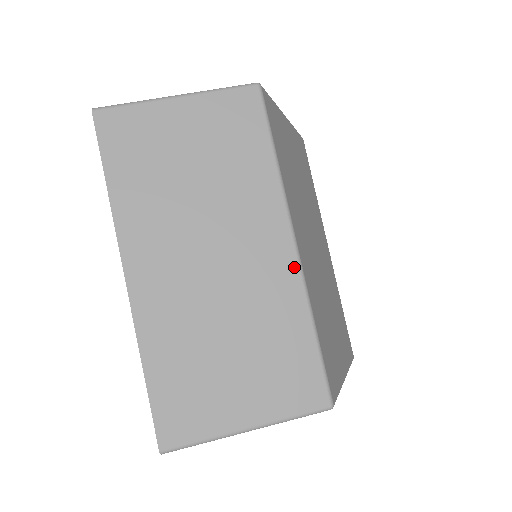
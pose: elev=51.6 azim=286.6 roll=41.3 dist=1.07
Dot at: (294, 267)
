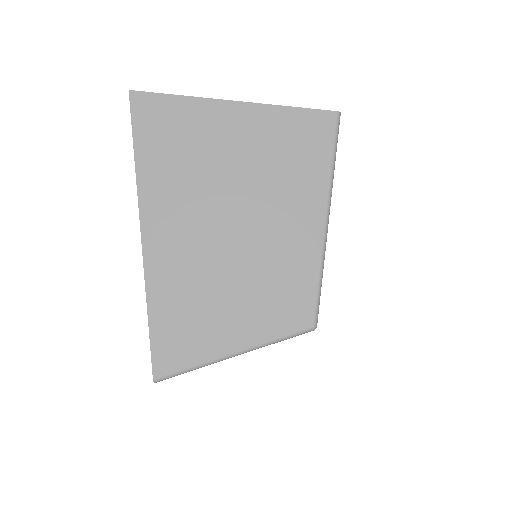
Dot at: occluded
